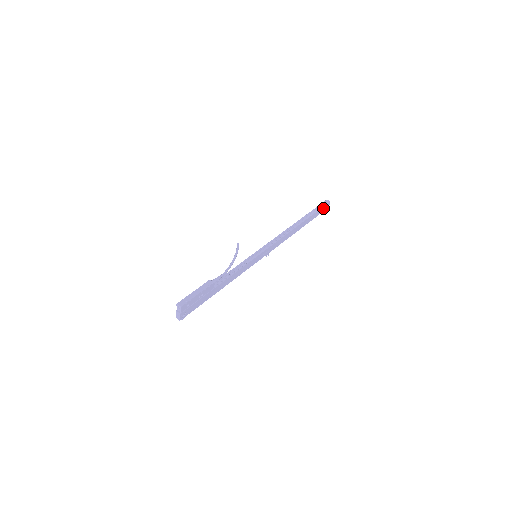
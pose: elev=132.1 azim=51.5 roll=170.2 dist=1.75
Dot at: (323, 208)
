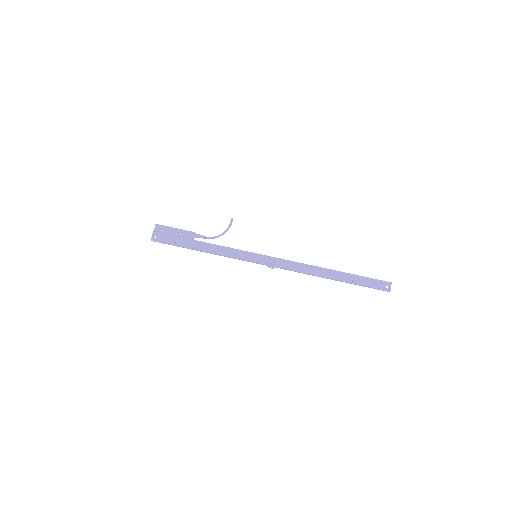
Dot at: (377, 282)
